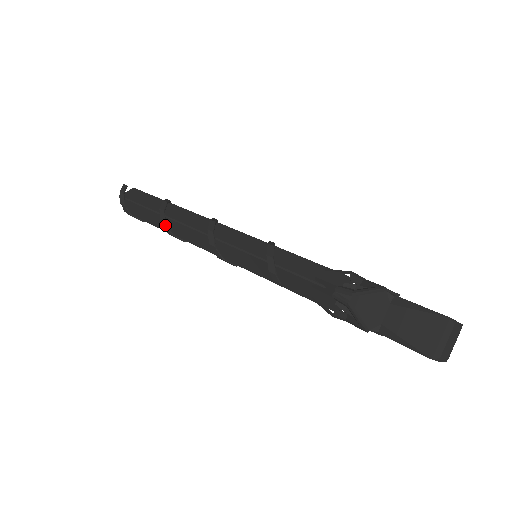
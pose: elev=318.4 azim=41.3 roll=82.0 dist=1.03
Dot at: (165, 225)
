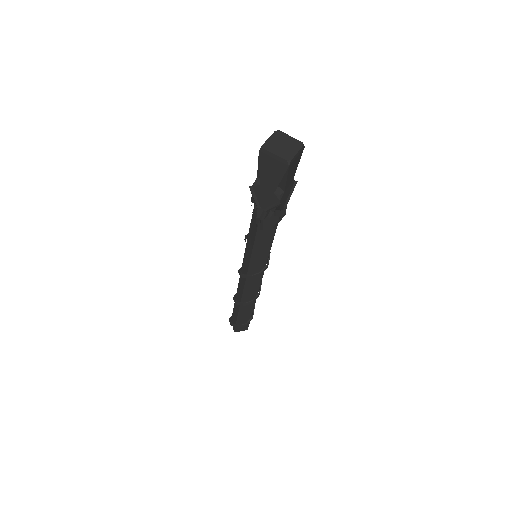
Dot at: (234, 298)
